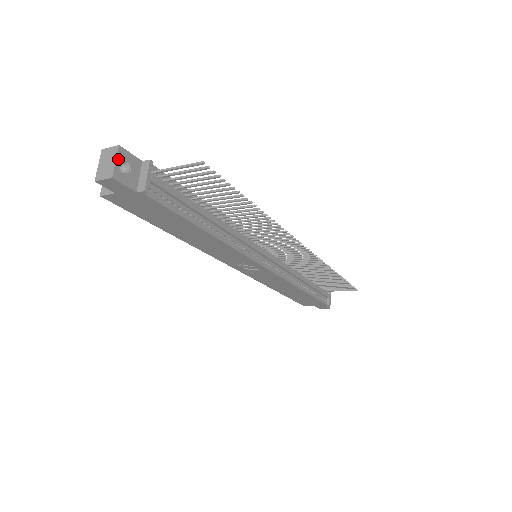
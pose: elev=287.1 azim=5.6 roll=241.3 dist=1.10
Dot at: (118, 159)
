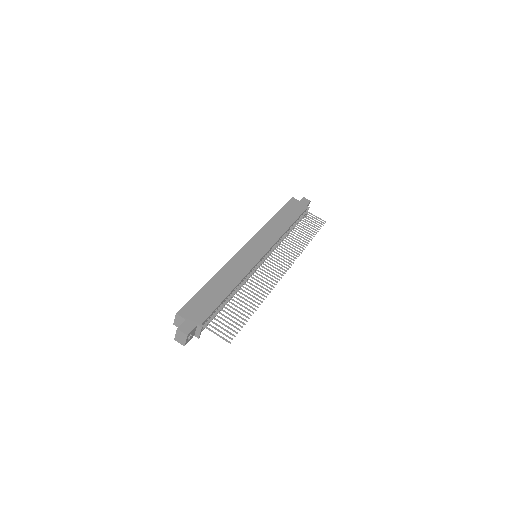
Dot at: (187, 339)
